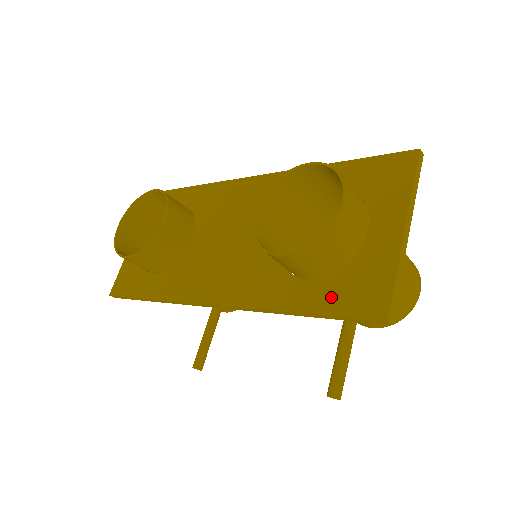
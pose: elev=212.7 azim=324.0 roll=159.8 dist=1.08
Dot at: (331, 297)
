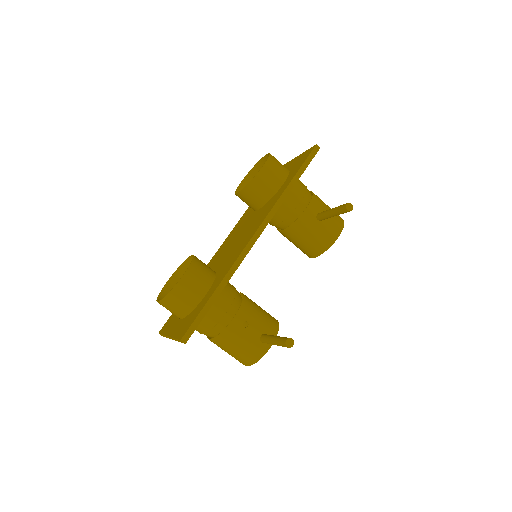
Dot at: (296, 170)
